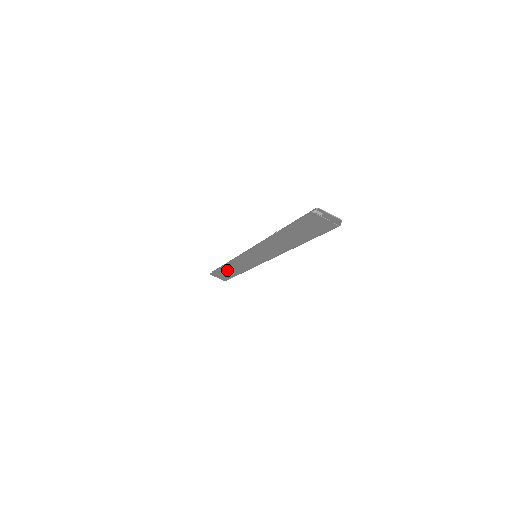
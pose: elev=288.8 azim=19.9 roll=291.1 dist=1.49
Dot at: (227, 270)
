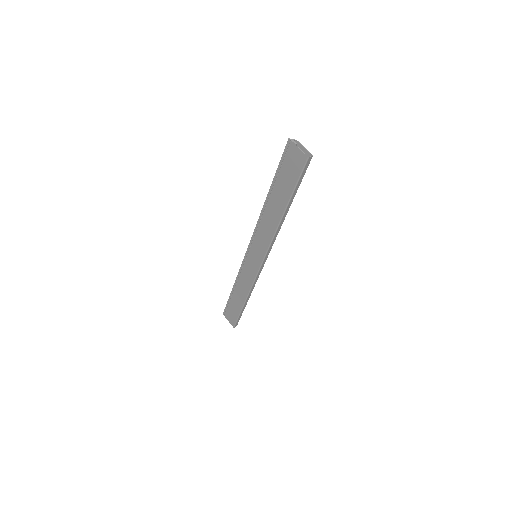
Dot at: (235, 298)
